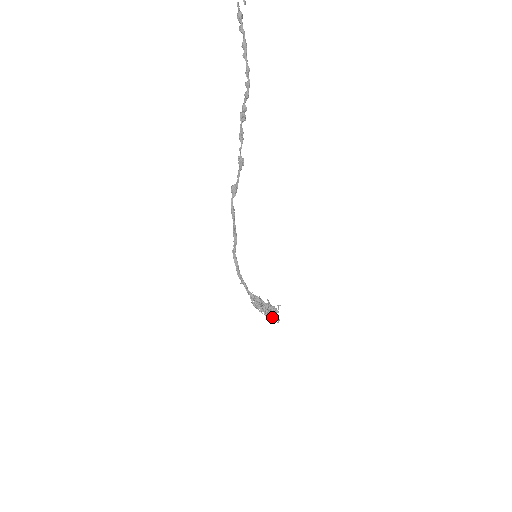
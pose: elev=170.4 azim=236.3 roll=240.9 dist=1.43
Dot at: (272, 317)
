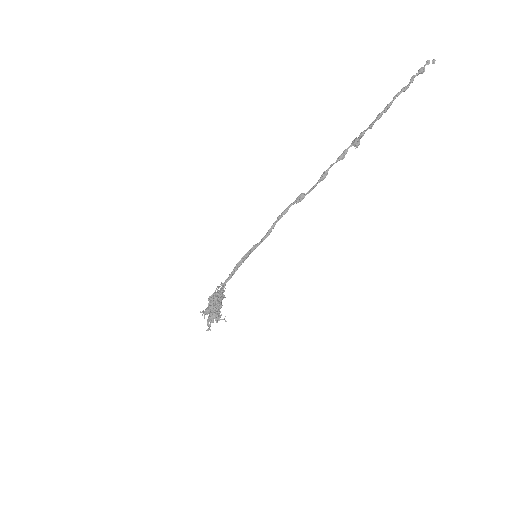
Dot at: (209, 318)
